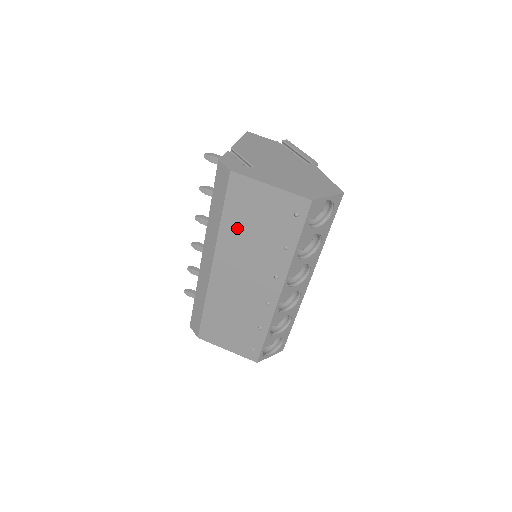
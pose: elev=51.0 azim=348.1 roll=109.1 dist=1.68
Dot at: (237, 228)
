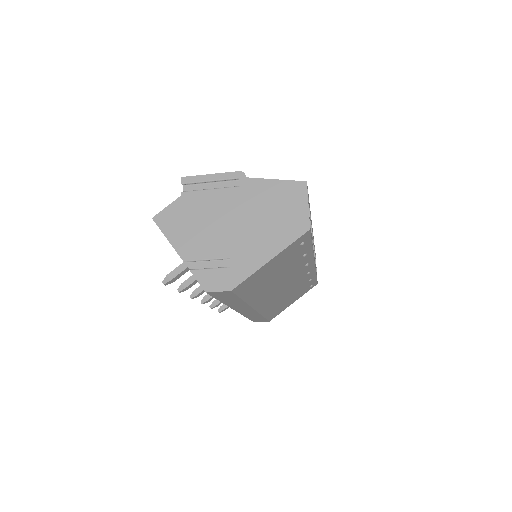
Dot at: (260, 289)
